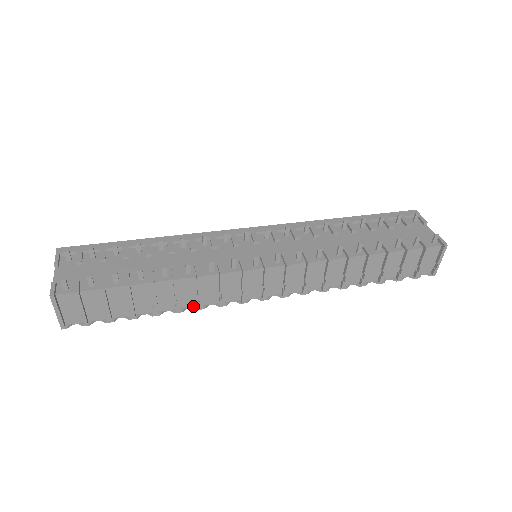
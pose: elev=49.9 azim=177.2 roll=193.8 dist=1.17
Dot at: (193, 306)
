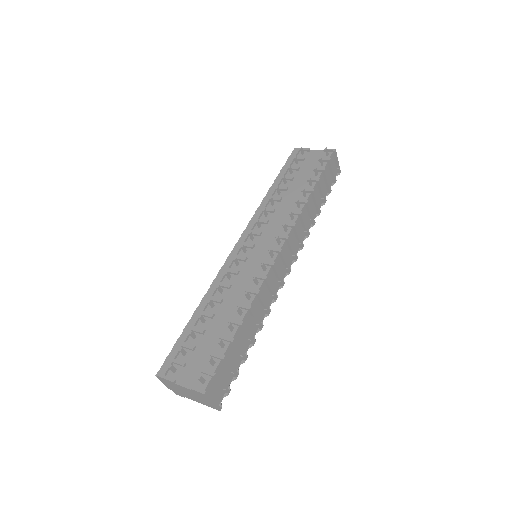
Dot at: (264, 316)
